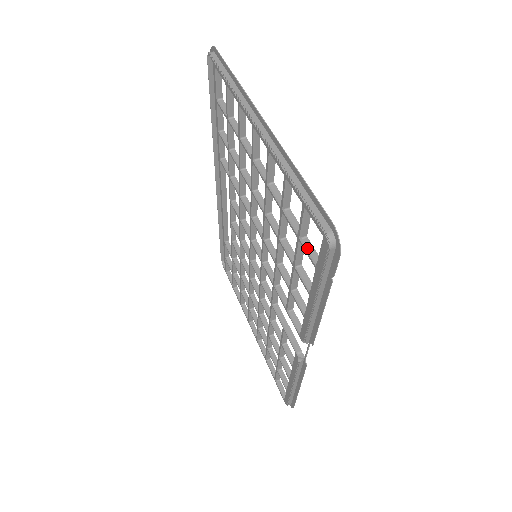
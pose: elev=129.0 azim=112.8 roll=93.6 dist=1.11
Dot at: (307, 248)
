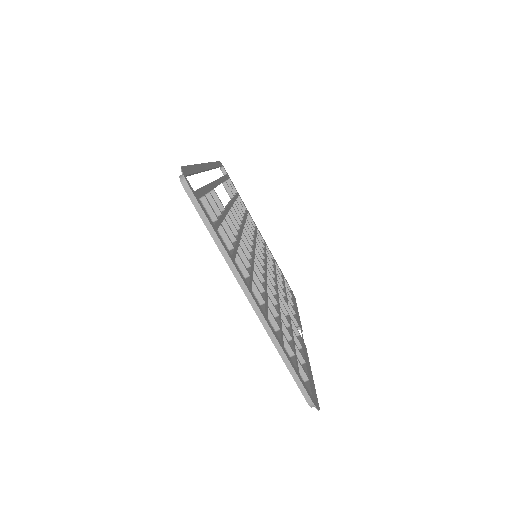
Dot at: occluded
